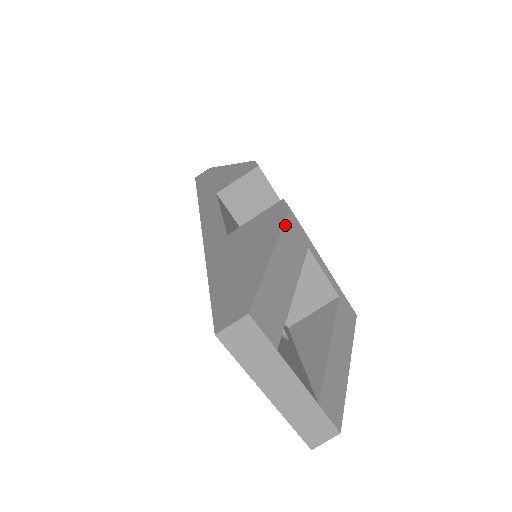
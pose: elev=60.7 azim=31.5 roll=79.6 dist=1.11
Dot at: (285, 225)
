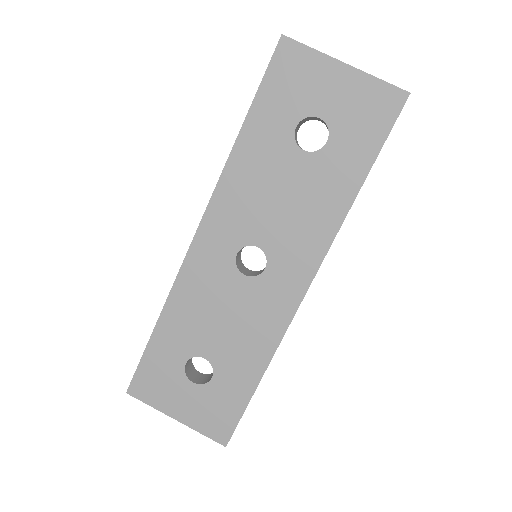
Dot at: occluded
